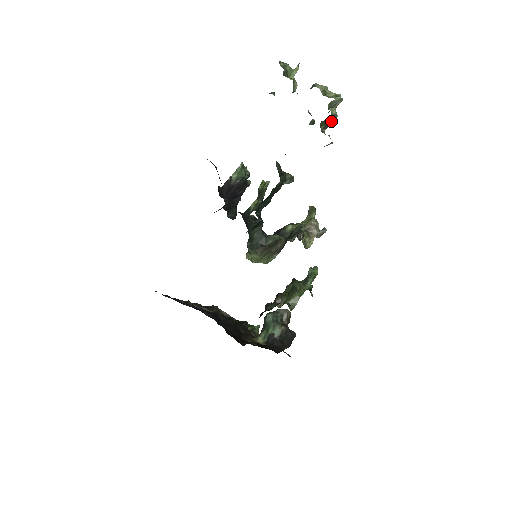
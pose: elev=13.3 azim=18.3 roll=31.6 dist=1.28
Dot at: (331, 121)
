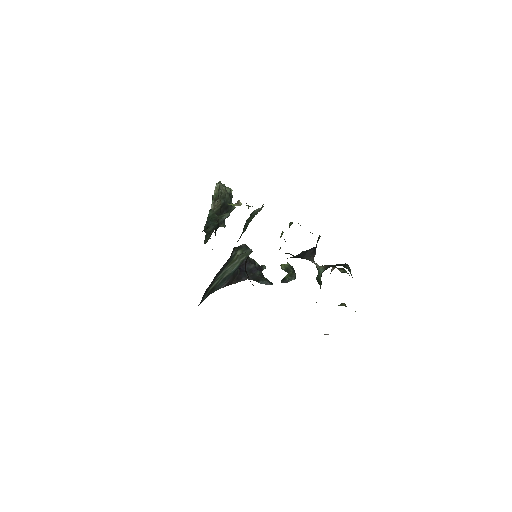
Dot at: occluded
